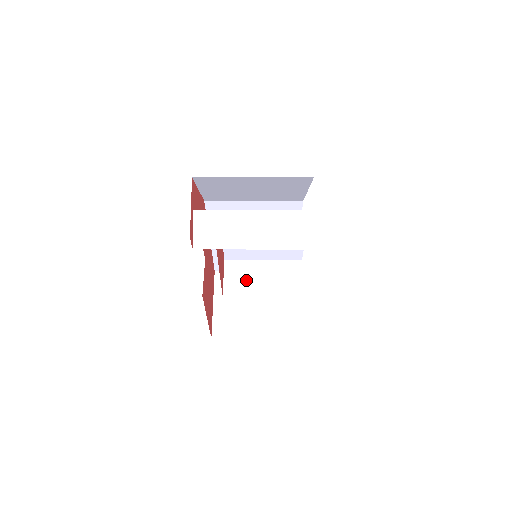
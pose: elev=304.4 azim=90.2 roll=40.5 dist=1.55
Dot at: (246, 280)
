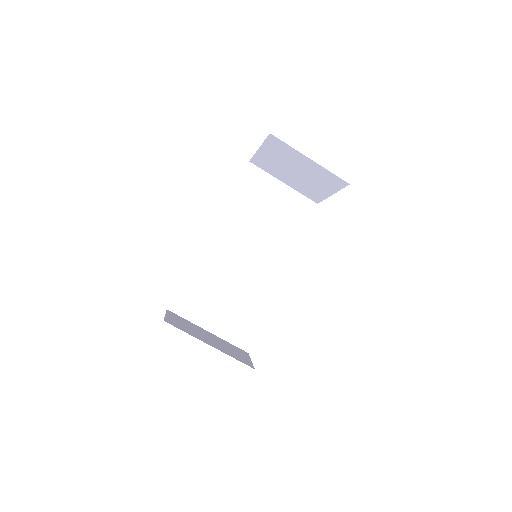
Dot at: occluded
